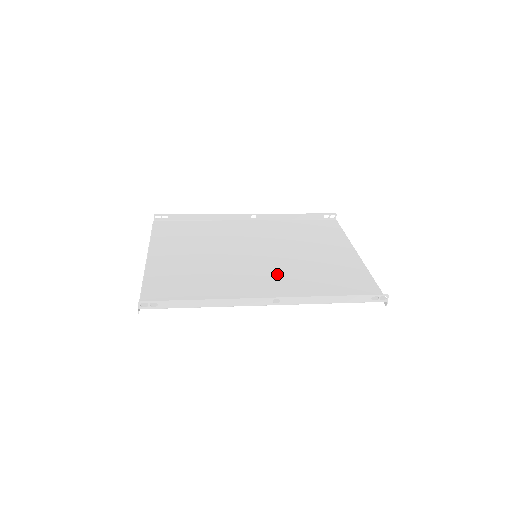
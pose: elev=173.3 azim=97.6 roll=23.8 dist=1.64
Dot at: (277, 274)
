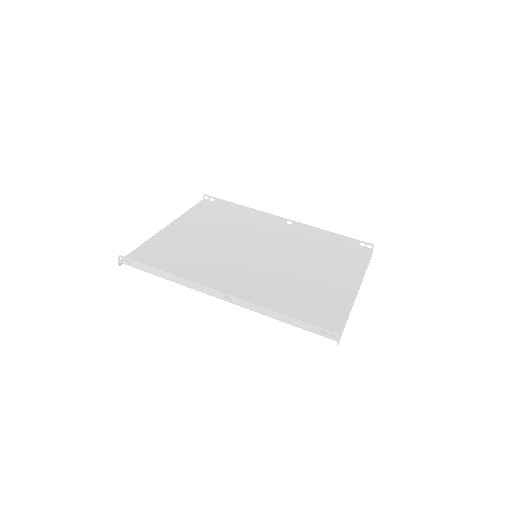
Dot at: (257, 277)
